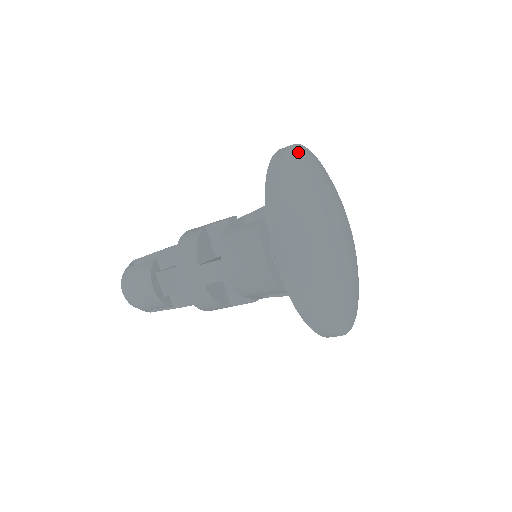
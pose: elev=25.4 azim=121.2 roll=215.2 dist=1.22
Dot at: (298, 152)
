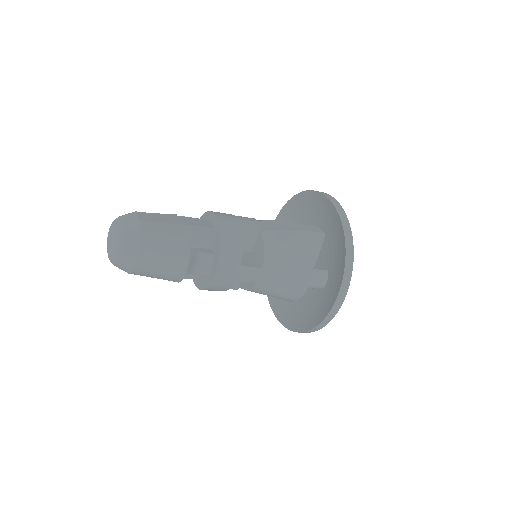
Dot at: occluded
